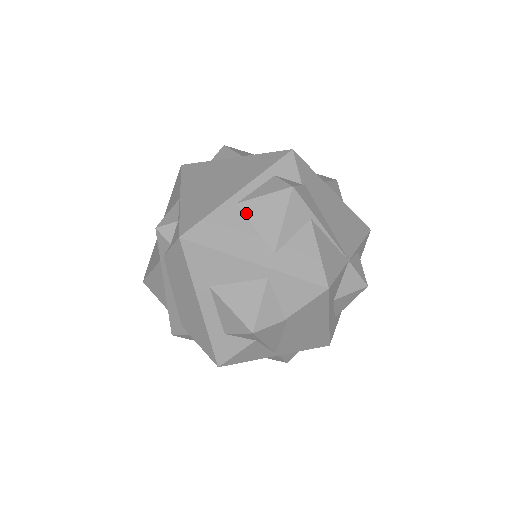
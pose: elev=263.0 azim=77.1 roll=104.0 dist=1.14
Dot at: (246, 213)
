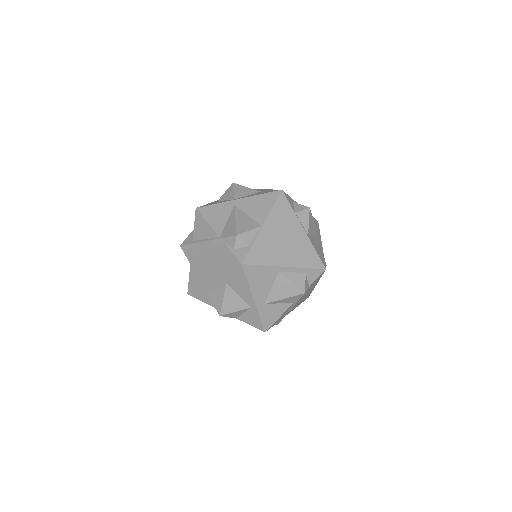
Dot at: (277, 279)
